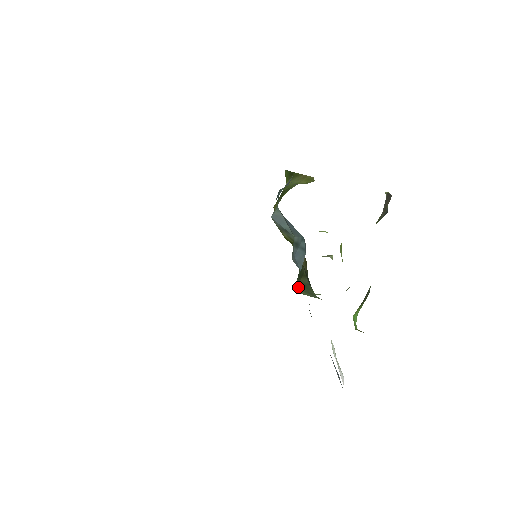
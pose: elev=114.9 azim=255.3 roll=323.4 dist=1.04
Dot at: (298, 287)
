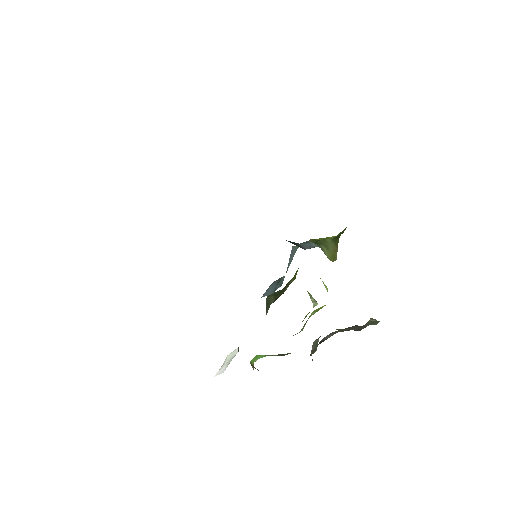
Dot at: (268, 297)
